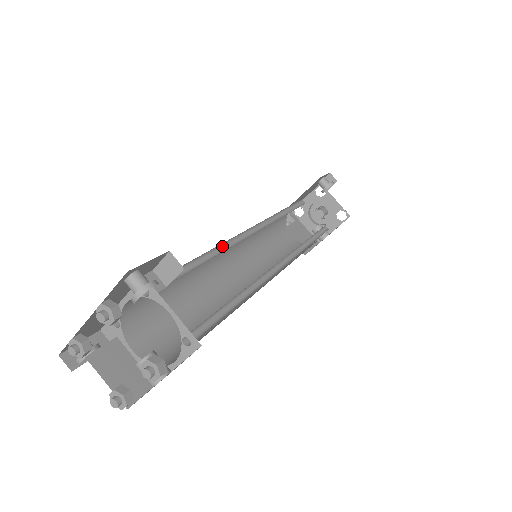
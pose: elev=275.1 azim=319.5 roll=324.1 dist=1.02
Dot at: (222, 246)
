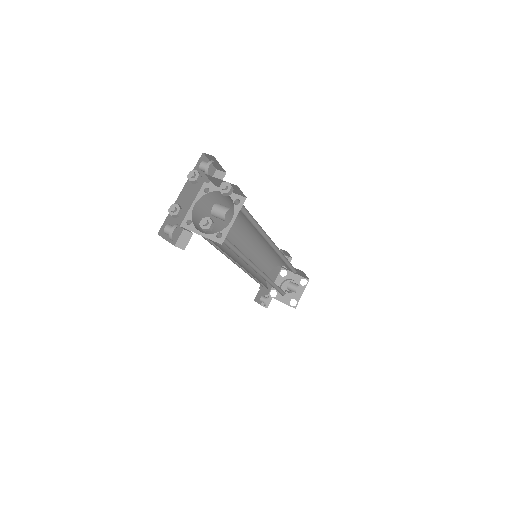
Dot at: (236, 225)
